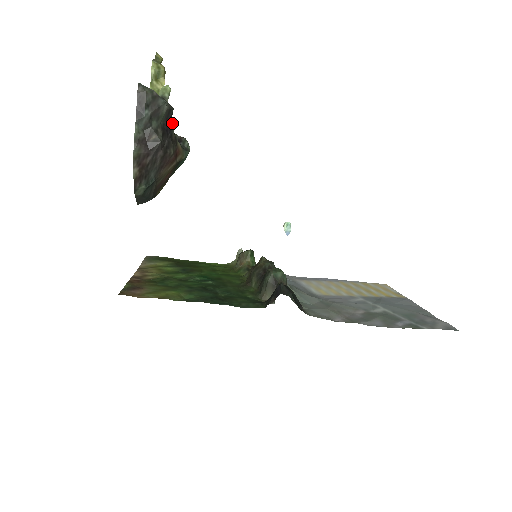
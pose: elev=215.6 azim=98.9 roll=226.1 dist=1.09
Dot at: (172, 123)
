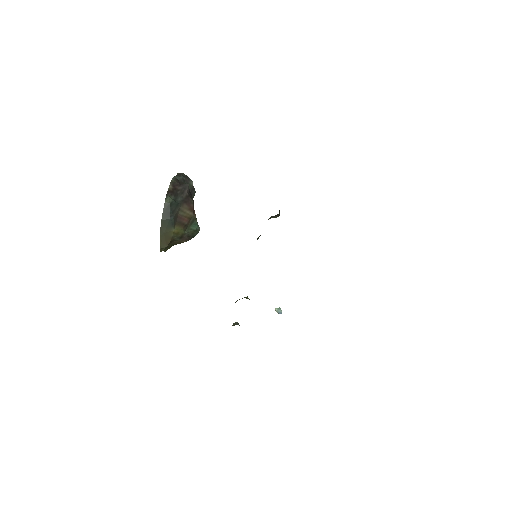
Dot at: occluded
